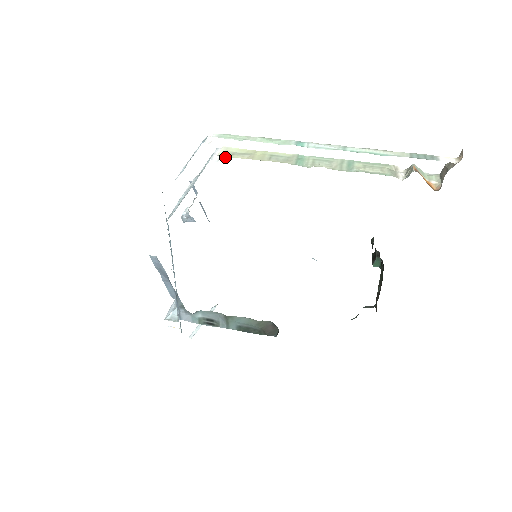
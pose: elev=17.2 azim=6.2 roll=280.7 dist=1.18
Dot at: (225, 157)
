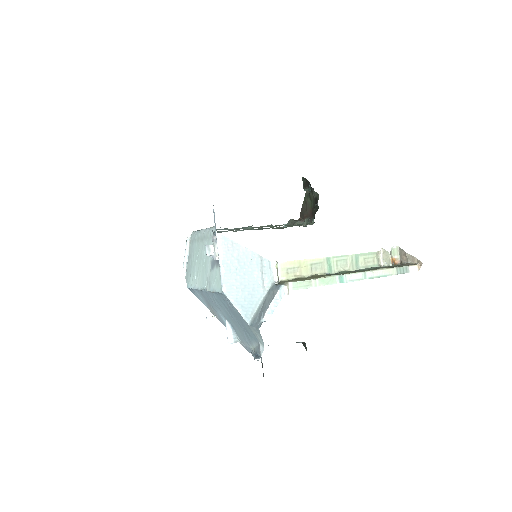
Dot at: (285, 279)
